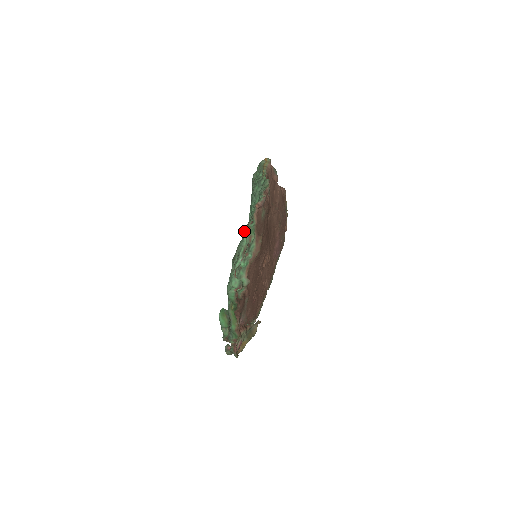
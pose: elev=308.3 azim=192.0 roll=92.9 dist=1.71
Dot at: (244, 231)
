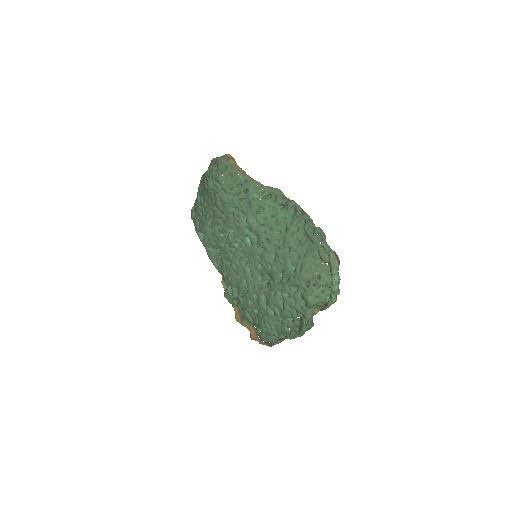
Dot at: (321, 252)
